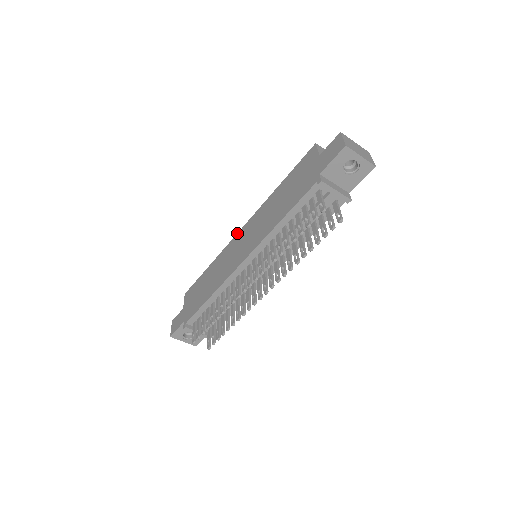
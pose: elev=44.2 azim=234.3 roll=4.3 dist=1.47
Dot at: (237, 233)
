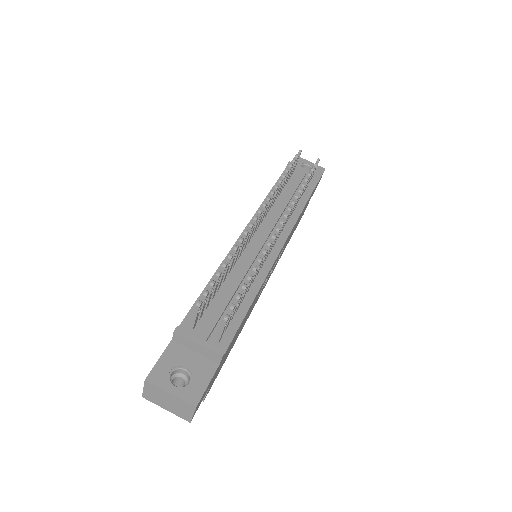
Dot at: occluded
